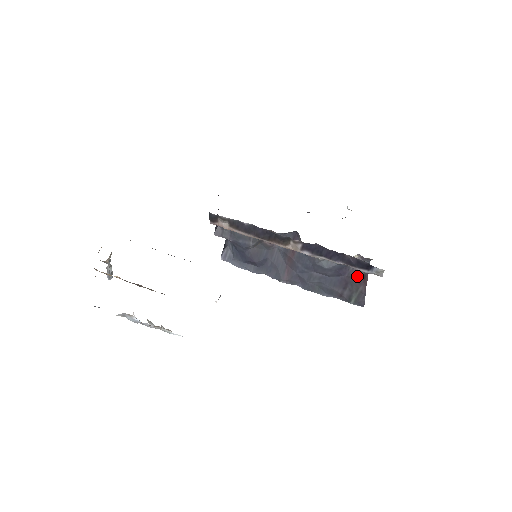
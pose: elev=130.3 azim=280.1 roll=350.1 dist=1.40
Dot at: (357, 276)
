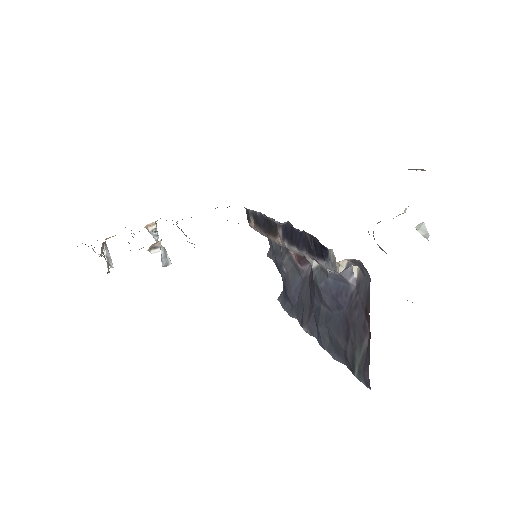
Dot at: (360, 312)
